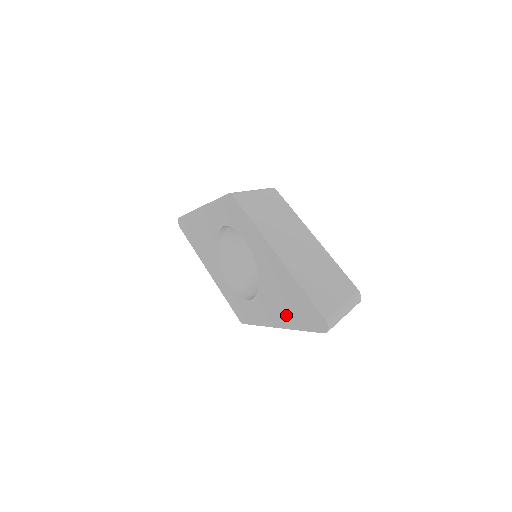
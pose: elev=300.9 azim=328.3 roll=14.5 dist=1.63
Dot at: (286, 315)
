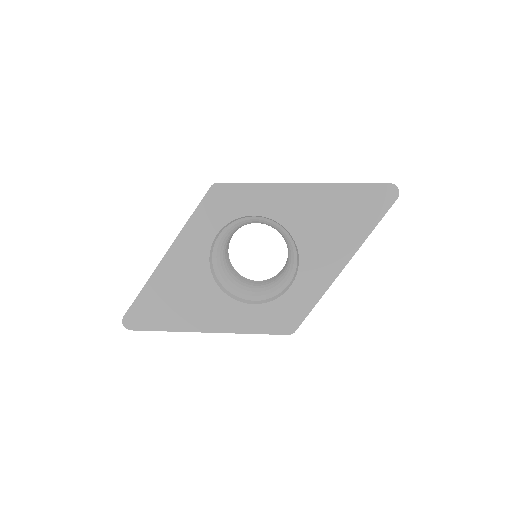
Dot at: (348, 237)
